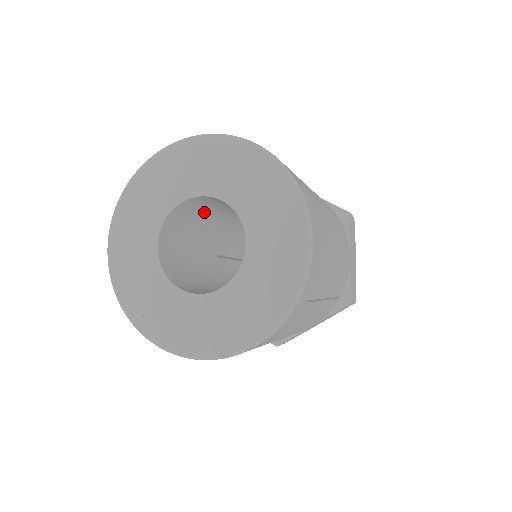
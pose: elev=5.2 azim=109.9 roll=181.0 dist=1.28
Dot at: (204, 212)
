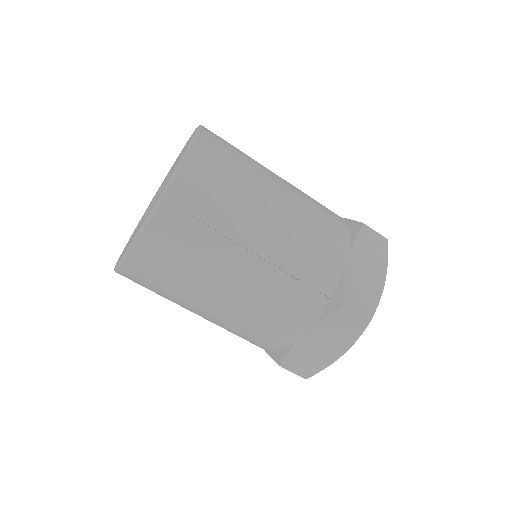
Dot at: occluded
